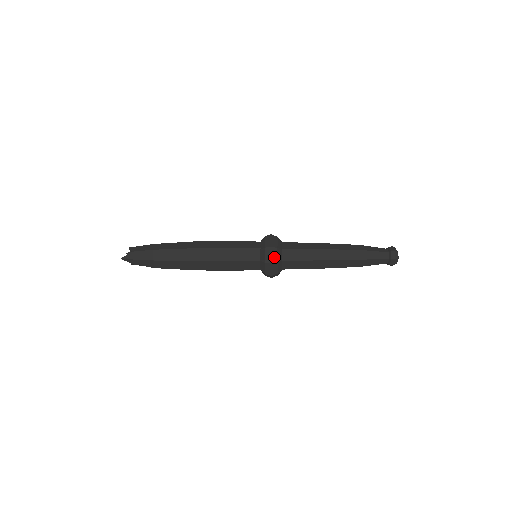
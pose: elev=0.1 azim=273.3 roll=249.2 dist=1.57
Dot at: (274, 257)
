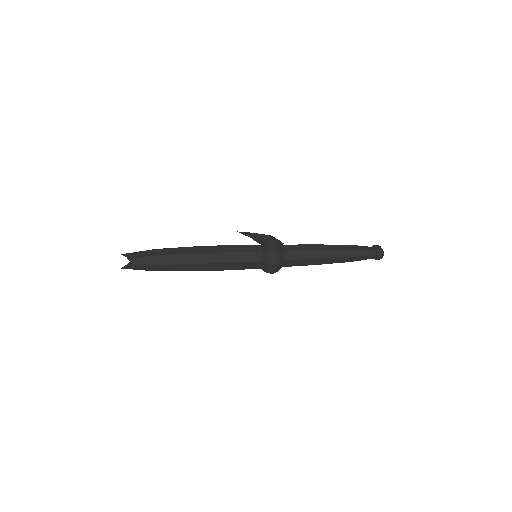
Dot at: (276, 270)
